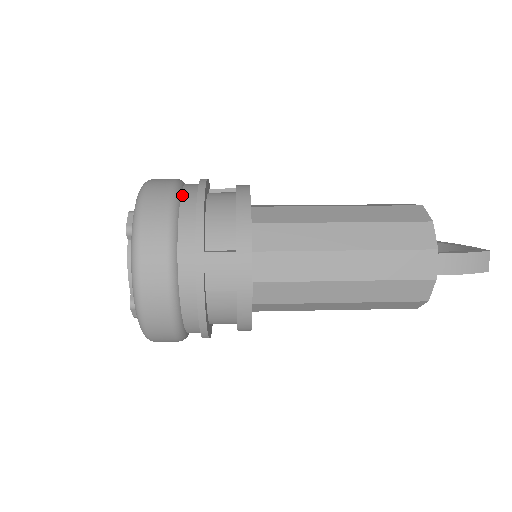
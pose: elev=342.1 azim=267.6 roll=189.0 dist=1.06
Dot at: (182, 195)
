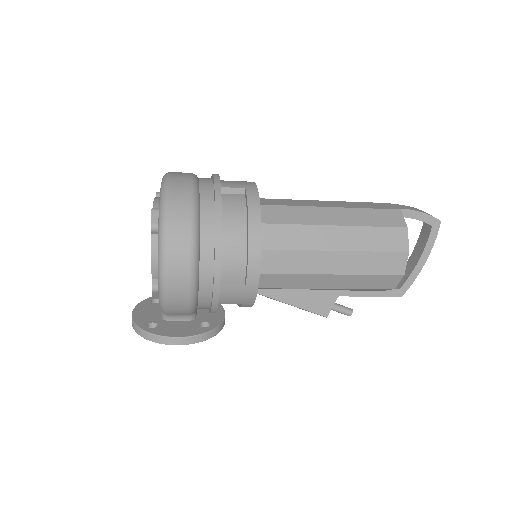
Dot at: occluded
